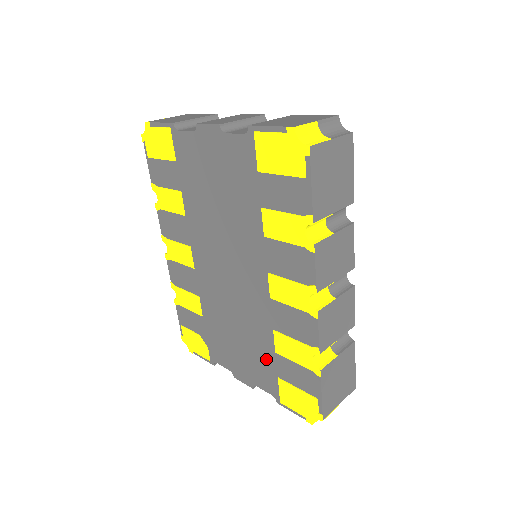
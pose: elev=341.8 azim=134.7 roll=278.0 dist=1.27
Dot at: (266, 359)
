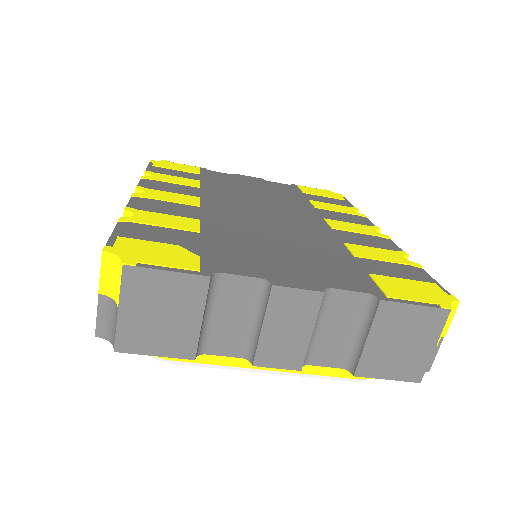
Dot at: (341, 262)
